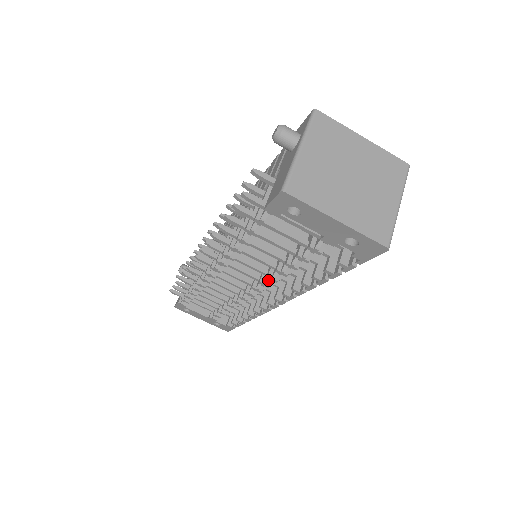
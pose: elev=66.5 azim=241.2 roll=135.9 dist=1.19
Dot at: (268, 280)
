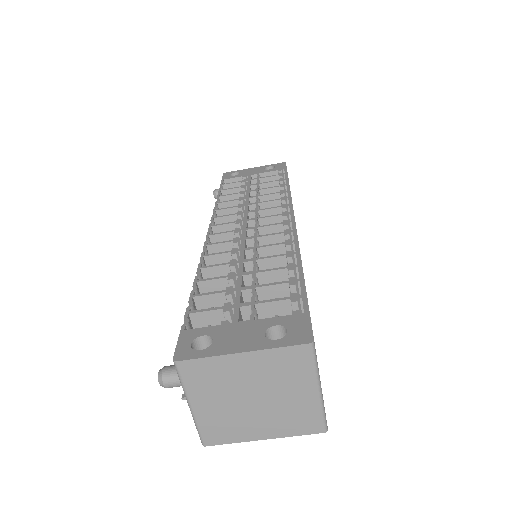
Dot at: occluded
